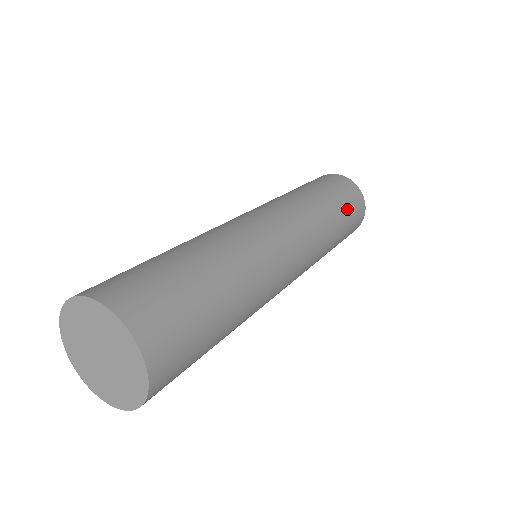
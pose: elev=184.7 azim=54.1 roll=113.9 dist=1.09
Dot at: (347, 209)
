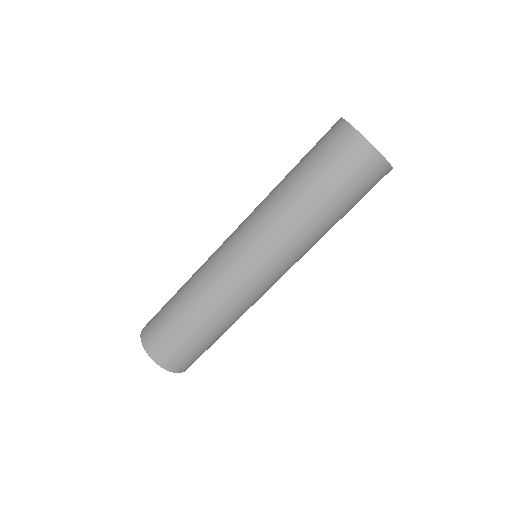
Dot at: (344, 190)
